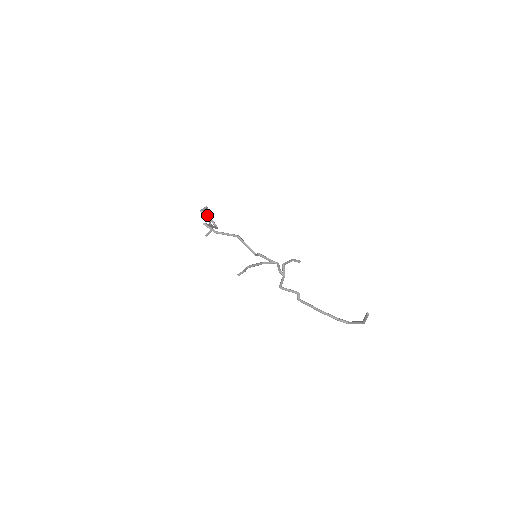
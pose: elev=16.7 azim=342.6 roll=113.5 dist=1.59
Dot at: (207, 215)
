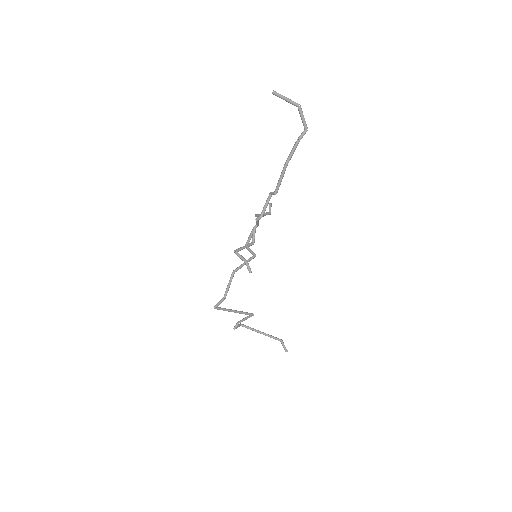
Dot at: (239, 322)
